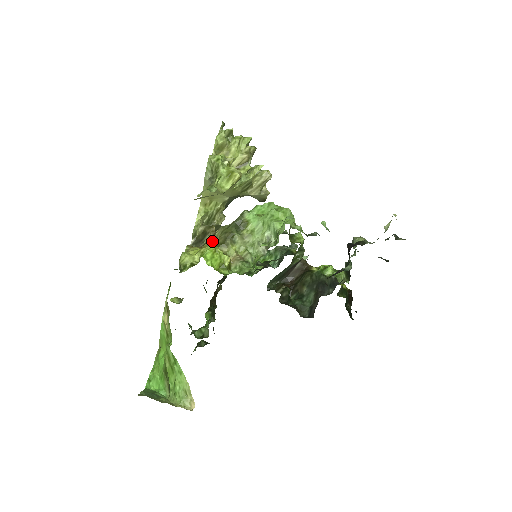
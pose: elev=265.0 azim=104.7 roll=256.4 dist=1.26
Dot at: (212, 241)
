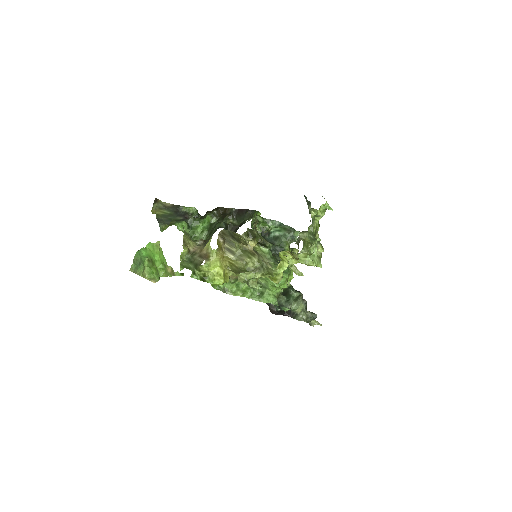
Dot at: (232, 262)
